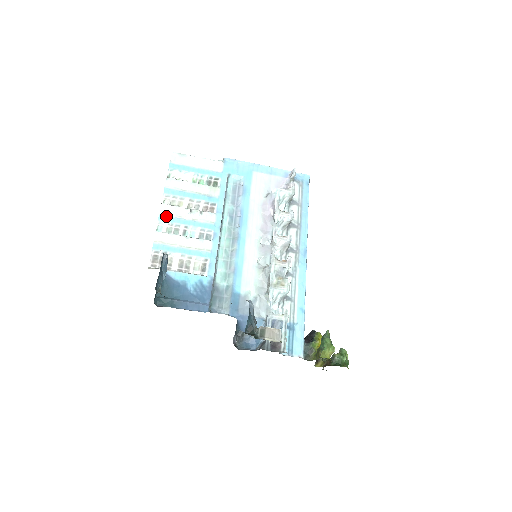
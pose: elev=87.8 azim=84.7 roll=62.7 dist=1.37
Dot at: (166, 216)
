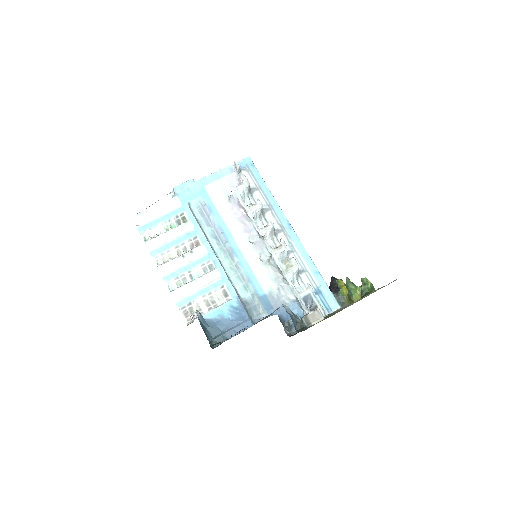
Dot at: (168, 275)
